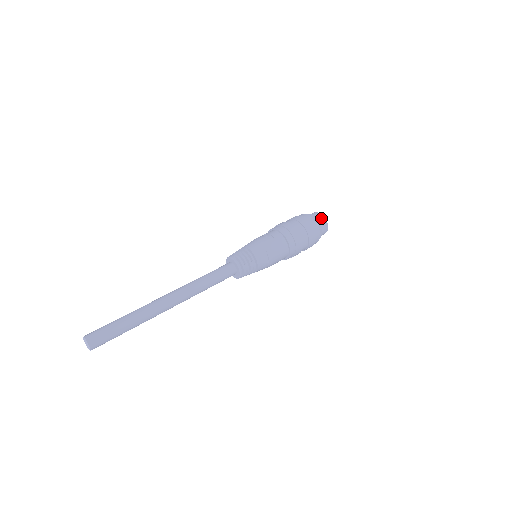
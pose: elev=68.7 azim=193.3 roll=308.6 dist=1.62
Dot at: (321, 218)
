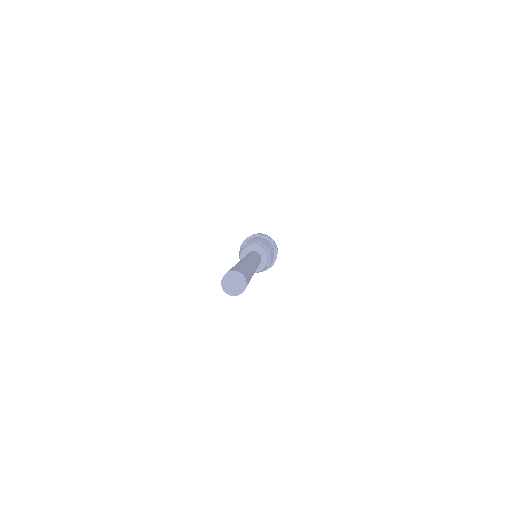
Dot at: occluded
